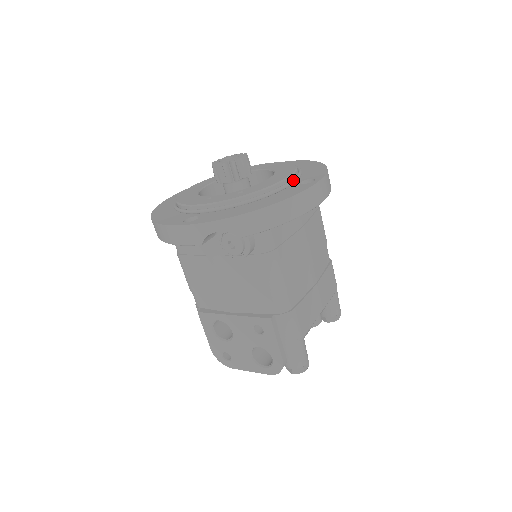
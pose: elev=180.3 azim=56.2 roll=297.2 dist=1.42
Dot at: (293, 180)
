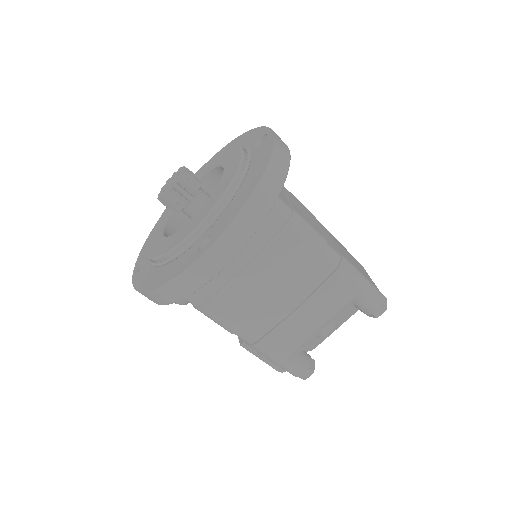
Dot at: (197, 235)
